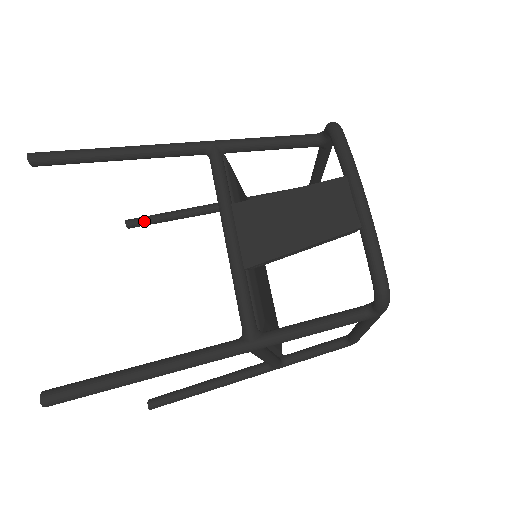
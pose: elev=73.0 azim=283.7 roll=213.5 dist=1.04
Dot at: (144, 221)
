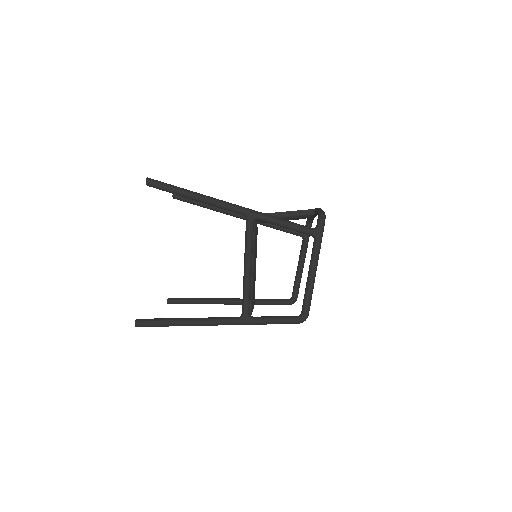
Dot at: (181, 298)
